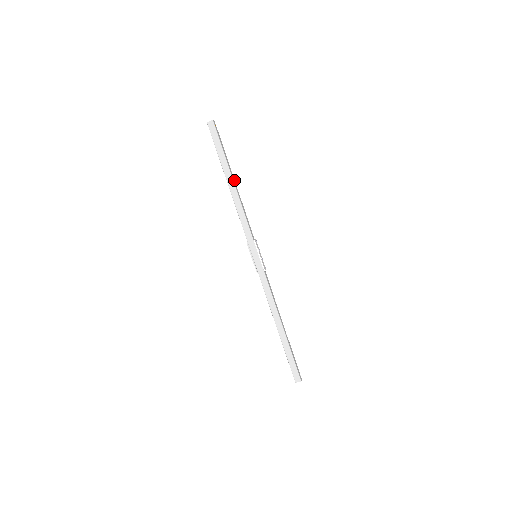
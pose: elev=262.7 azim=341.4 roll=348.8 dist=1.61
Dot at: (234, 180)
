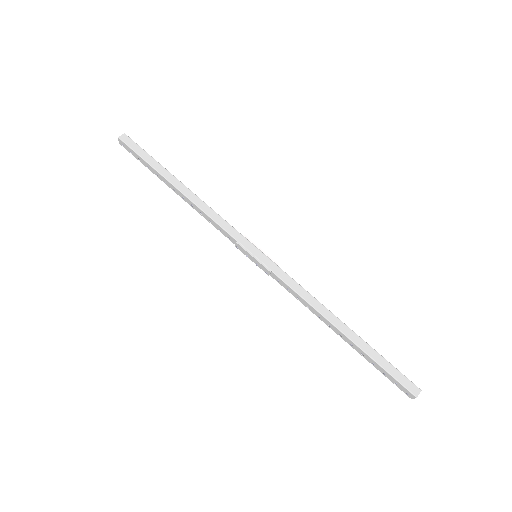
Dot at: occluded
